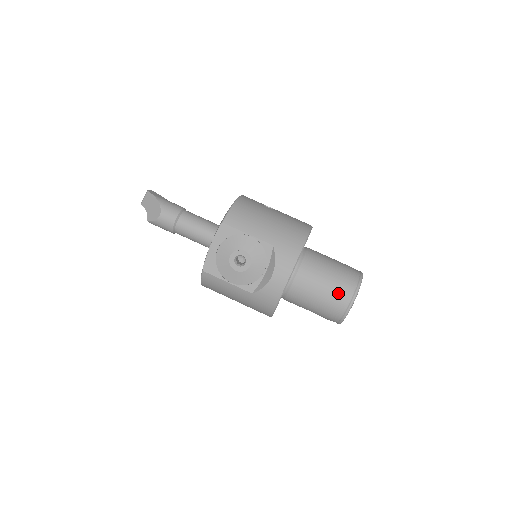
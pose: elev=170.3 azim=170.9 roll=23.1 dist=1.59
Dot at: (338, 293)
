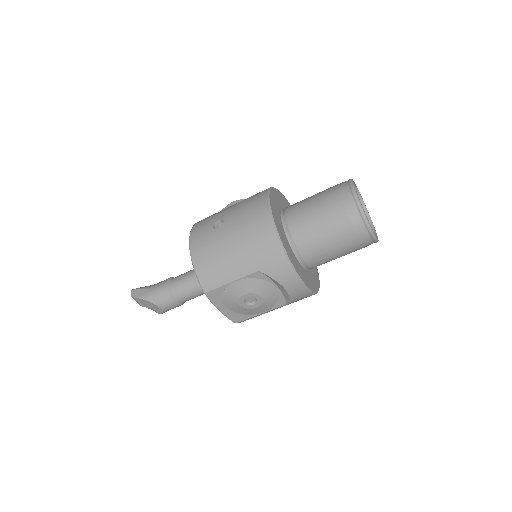
Dot at: (350, 236)
